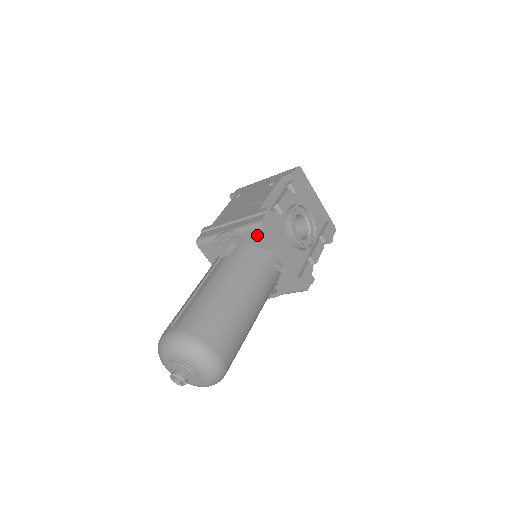
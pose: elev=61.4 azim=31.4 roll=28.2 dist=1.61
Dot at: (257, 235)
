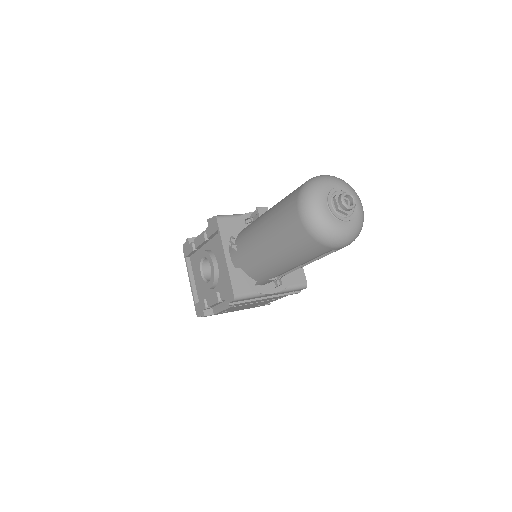
Dot at: occluded
